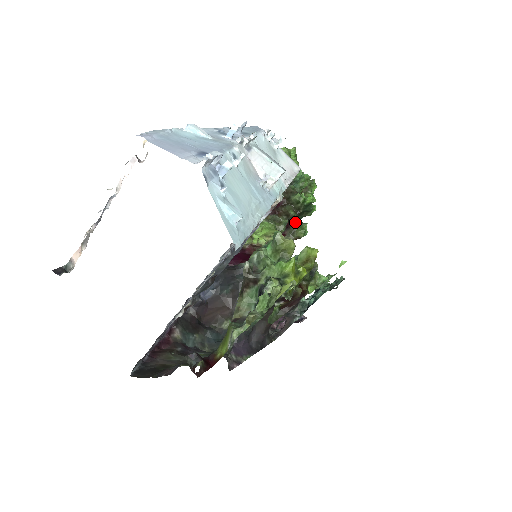
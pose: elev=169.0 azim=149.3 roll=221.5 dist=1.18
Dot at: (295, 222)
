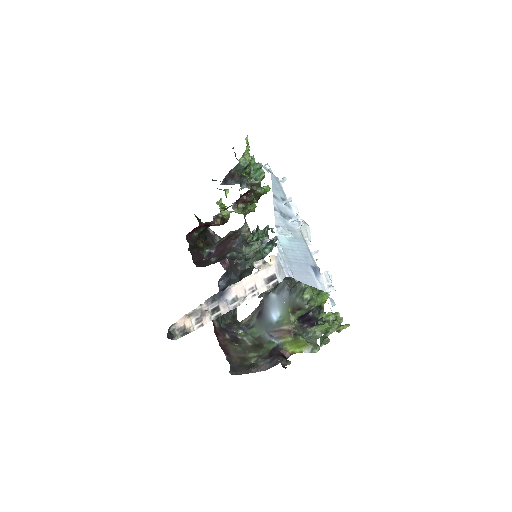
Dot at: occluded
